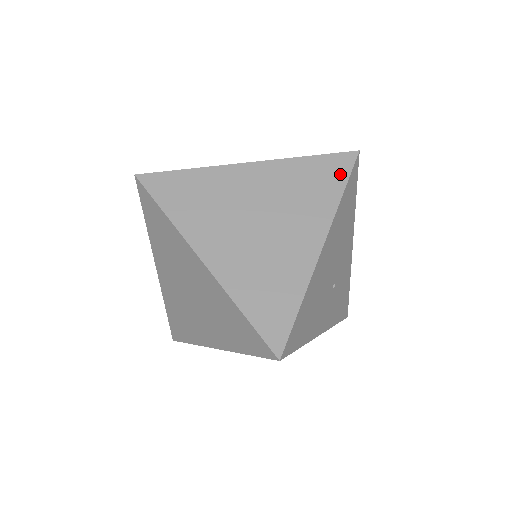
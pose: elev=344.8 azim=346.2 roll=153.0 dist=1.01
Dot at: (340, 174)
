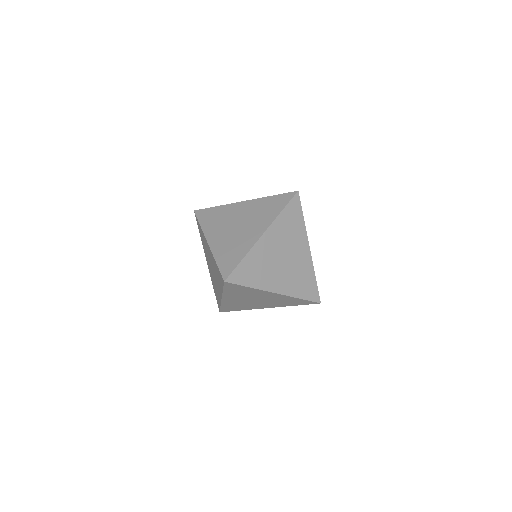
Dot at: (298, 210)
